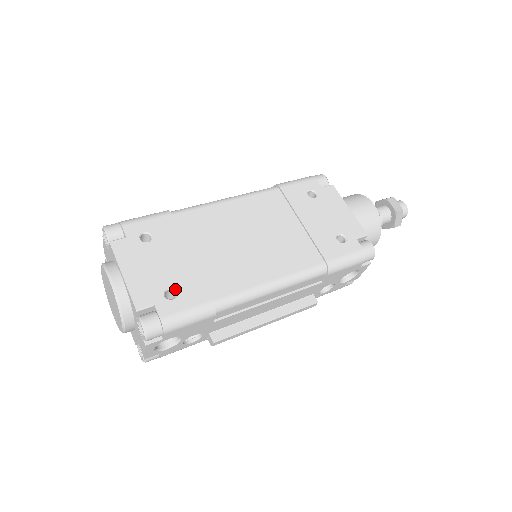
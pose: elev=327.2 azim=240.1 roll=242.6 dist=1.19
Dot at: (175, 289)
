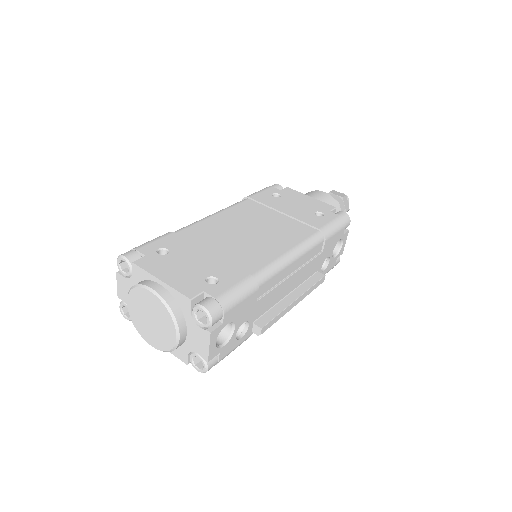
Dot at: (214, 276)
